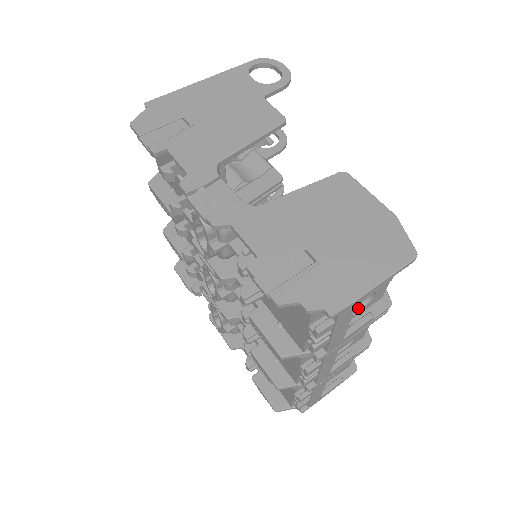
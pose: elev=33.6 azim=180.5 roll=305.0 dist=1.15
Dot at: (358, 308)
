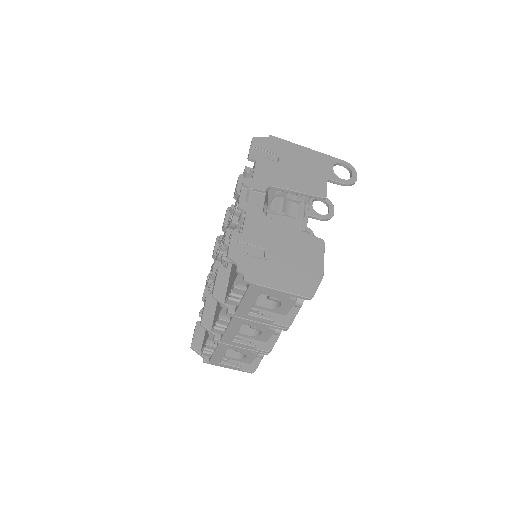
Dot at: (268, 306)
